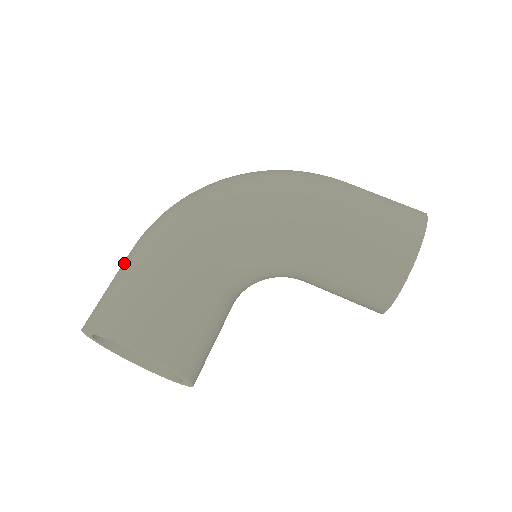
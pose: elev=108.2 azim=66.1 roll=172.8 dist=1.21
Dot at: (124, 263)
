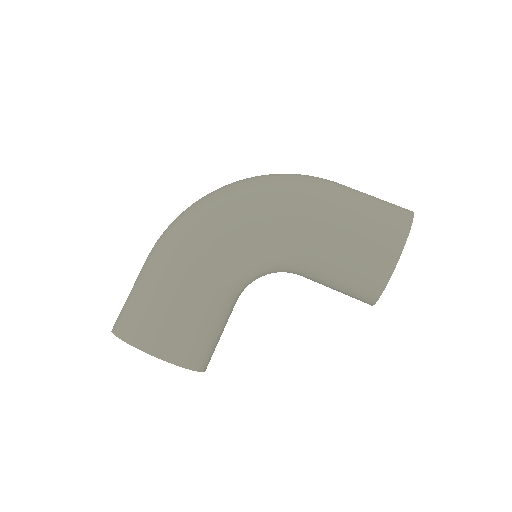
Dot at: (140, 274)
